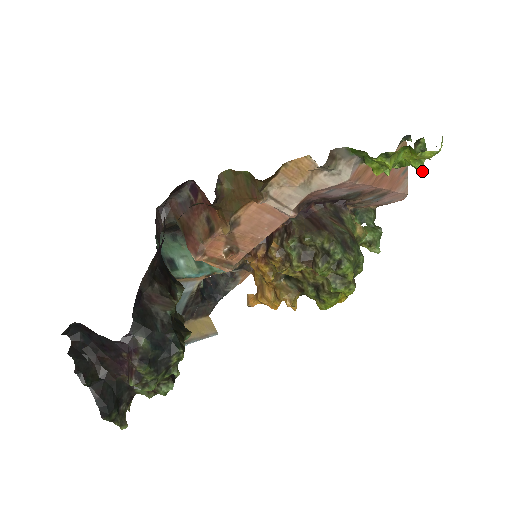
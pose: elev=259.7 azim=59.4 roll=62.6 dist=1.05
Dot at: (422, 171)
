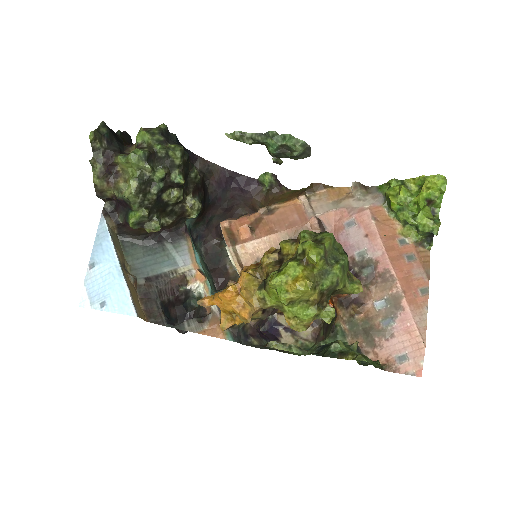
Dot at: (428, 208)
